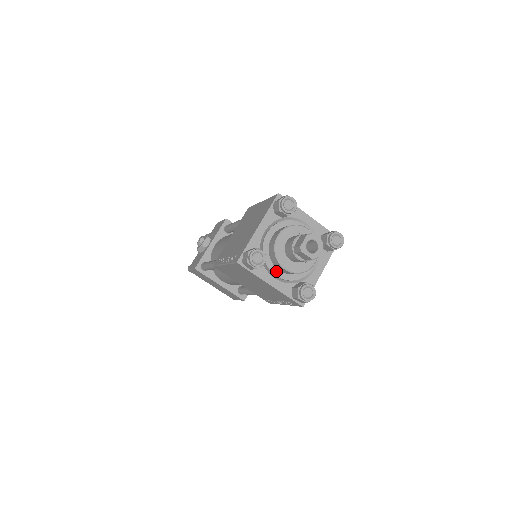
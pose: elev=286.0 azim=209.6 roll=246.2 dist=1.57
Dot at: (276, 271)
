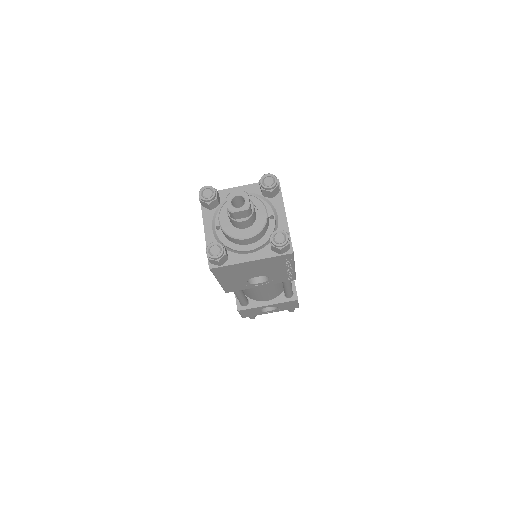
Dot at: occluded
